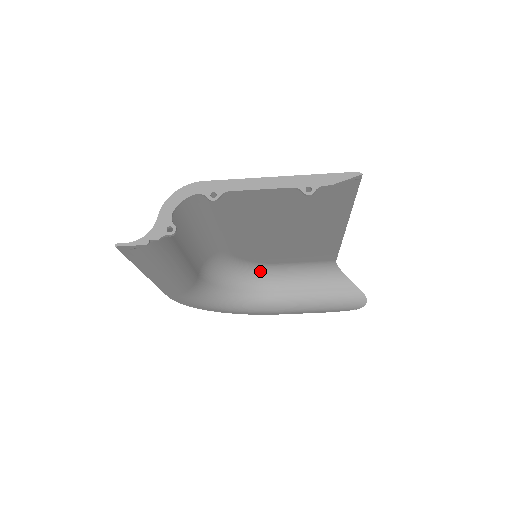
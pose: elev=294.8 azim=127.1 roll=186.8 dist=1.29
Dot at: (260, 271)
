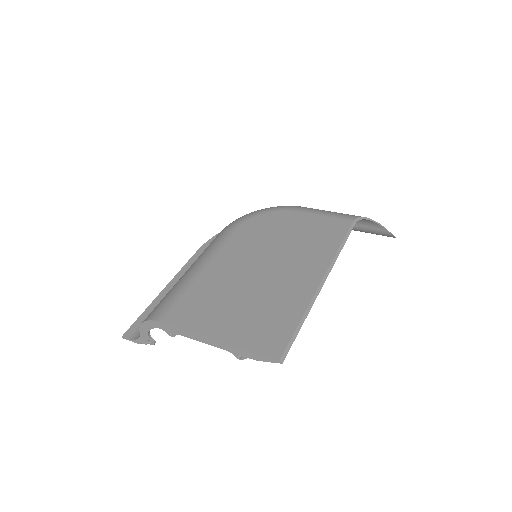
Dot at: occluded
